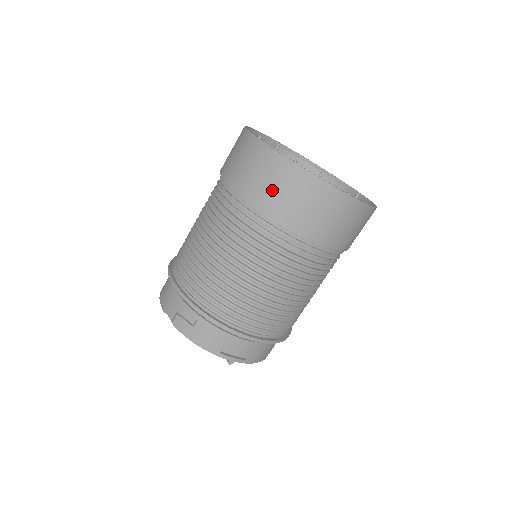
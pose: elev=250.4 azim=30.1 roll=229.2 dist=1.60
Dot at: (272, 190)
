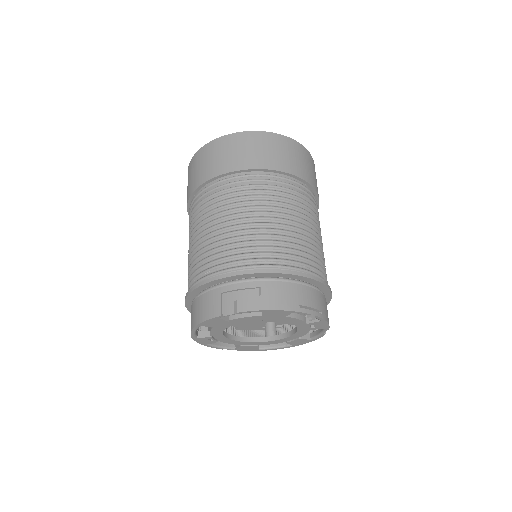
Dot at: (253, 153)
